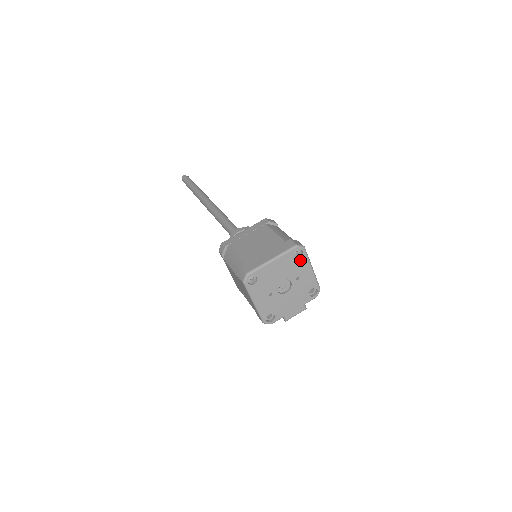
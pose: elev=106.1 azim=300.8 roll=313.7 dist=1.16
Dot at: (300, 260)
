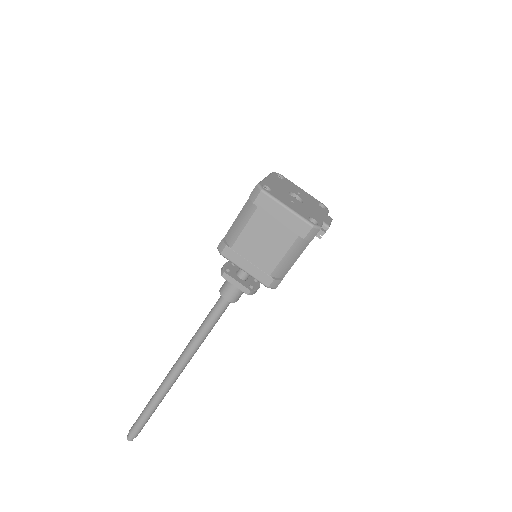
Dot at: (286, 181)
